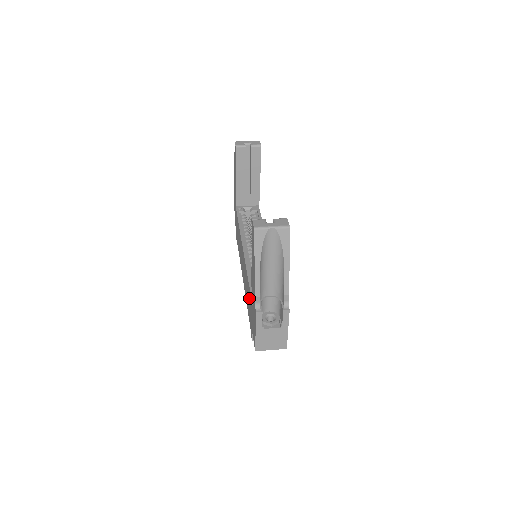
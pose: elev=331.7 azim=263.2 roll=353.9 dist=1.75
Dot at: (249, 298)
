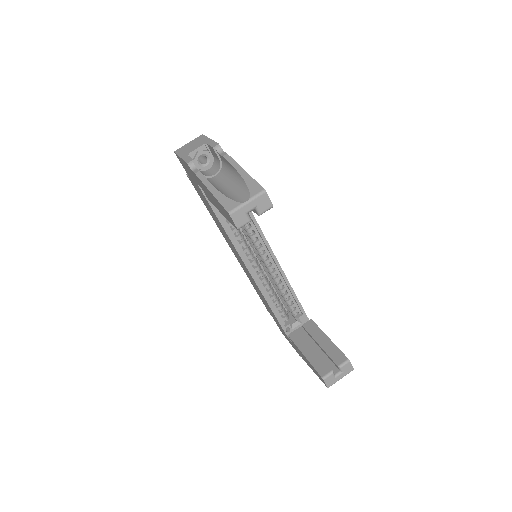
Dot at: (271, 312)
